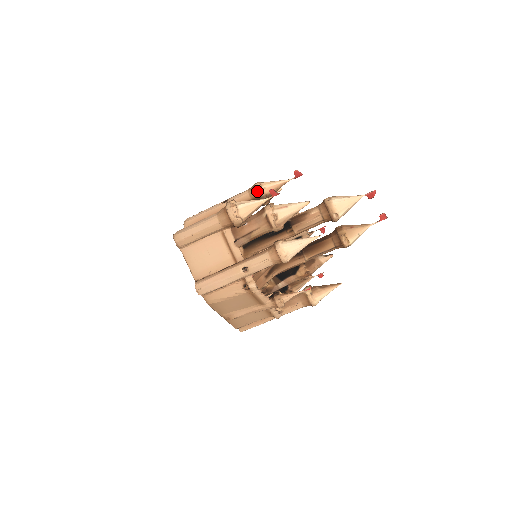
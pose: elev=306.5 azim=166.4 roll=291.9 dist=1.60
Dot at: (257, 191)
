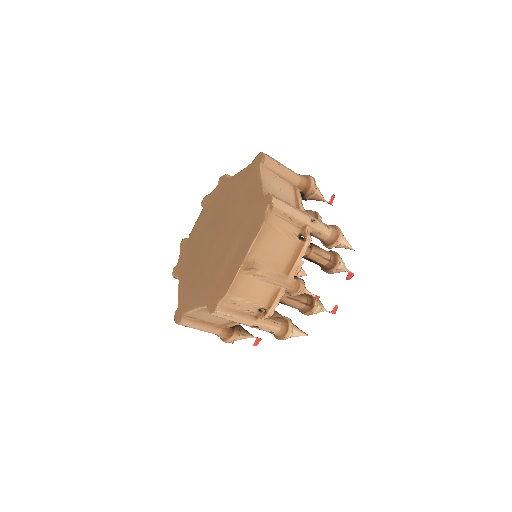
Dot at: occluded
